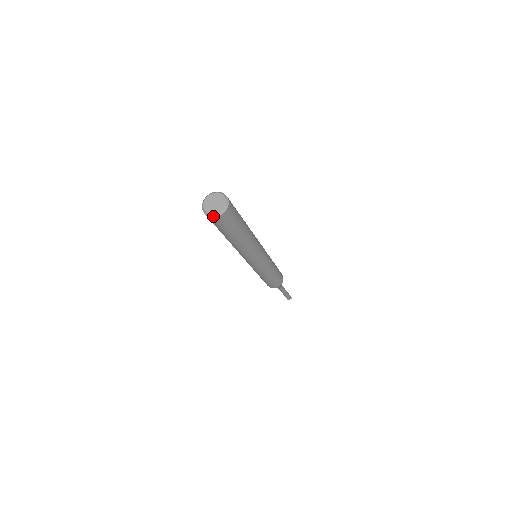
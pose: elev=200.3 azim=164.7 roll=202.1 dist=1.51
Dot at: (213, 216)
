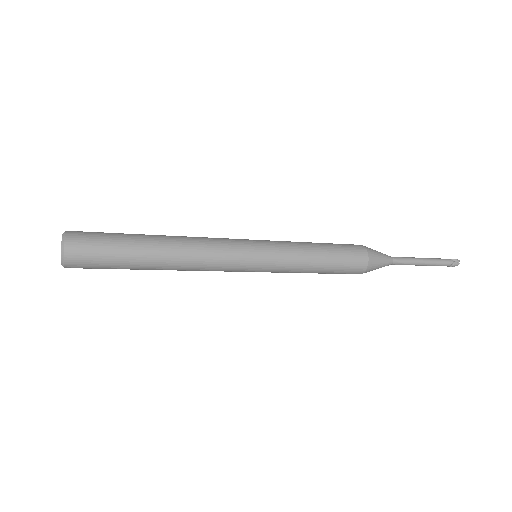
Dot at: (63, 263)
